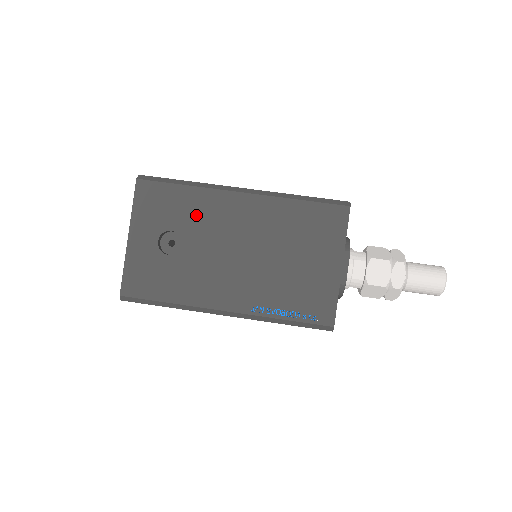
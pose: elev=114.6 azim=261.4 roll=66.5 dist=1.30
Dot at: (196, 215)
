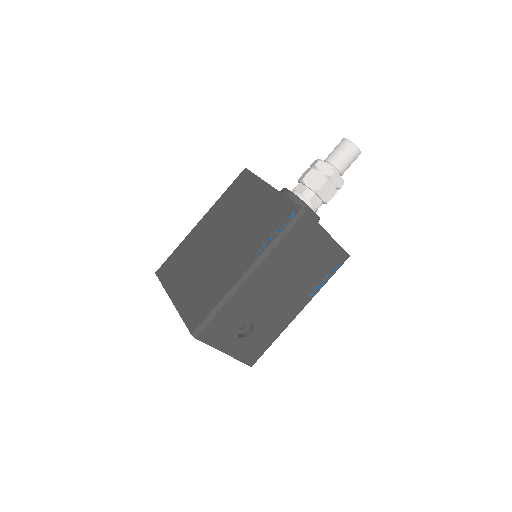
Dot at: (242, 309)
